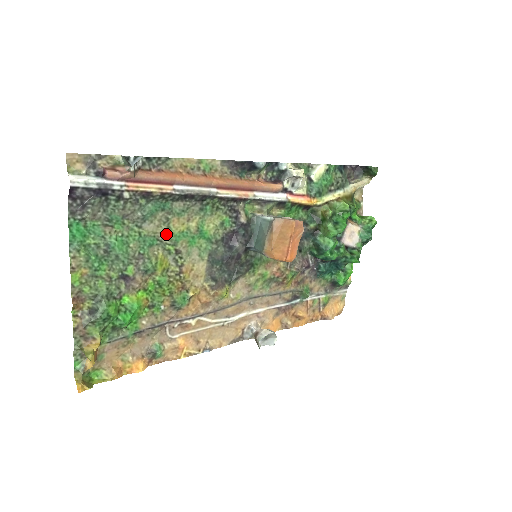
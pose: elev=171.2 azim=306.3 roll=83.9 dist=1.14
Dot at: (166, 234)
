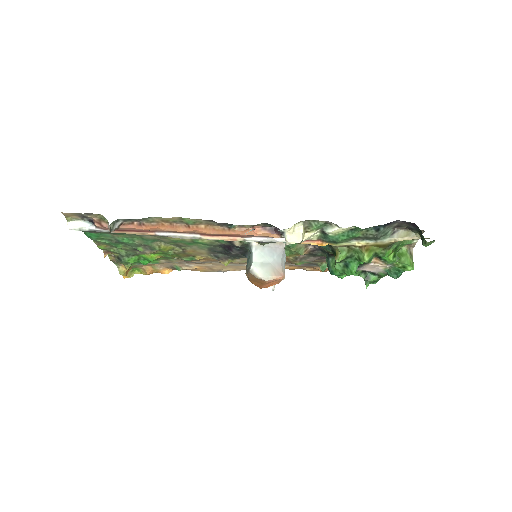
Dot at: (165, 239)
